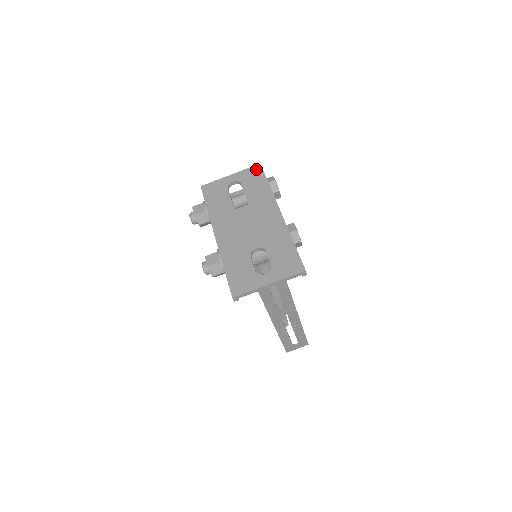
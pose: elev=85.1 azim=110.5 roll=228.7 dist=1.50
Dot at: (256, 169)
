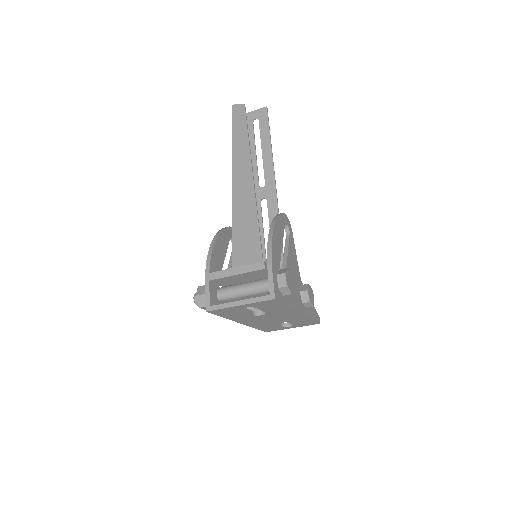
Dot at: (271, 302)
